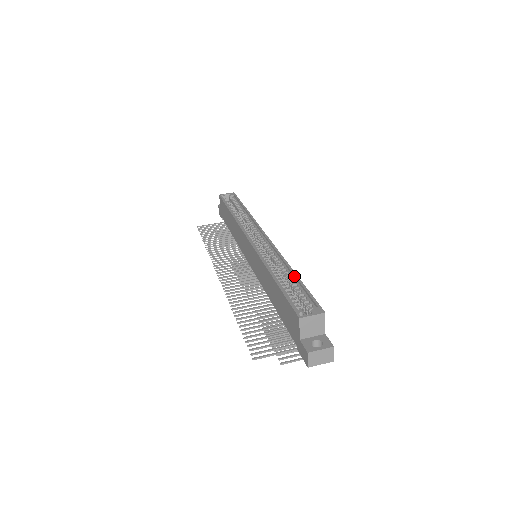
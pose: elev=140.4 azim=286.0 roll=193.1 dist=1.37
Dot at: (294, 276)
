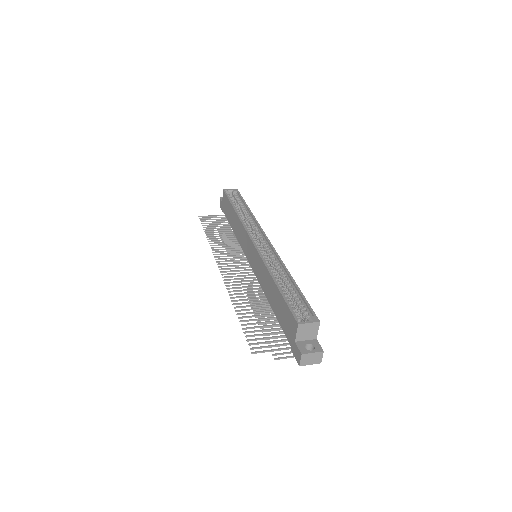
Dot at: (293, 283)
